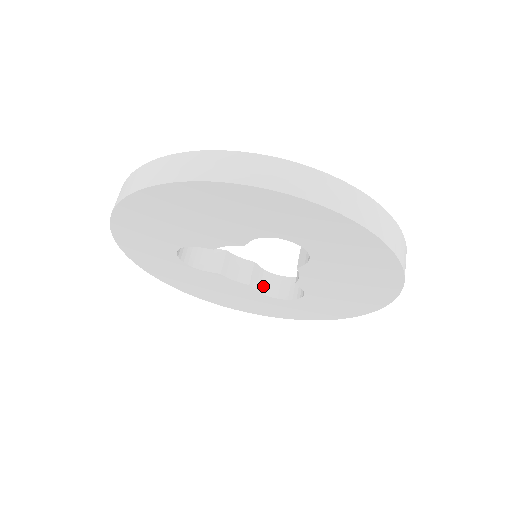
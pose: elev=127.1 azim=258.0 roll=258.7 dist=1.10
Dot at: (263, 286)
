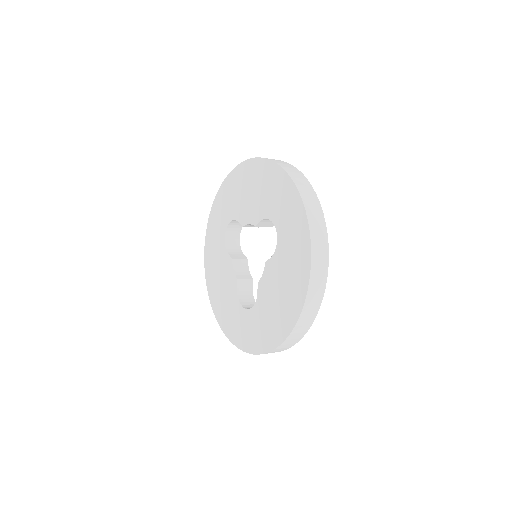
Dot at: (242, 294)
